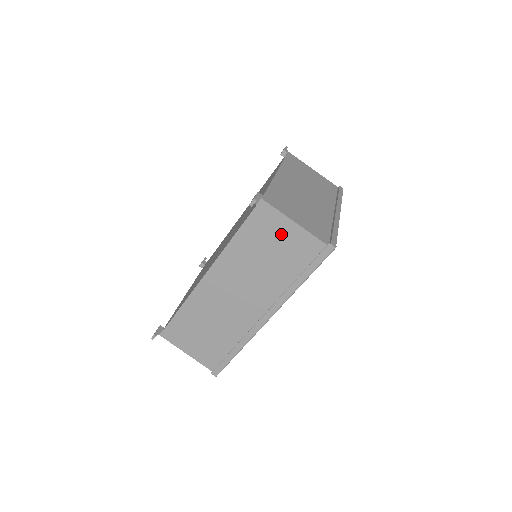
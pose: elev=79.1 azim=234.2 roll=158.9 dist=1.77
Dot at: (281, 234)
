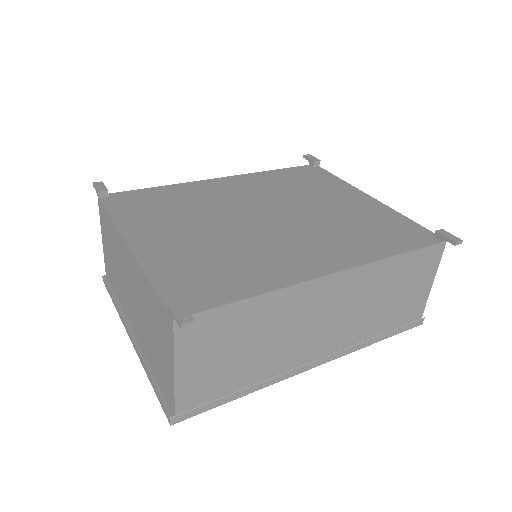
Dot at: (418, 284)
